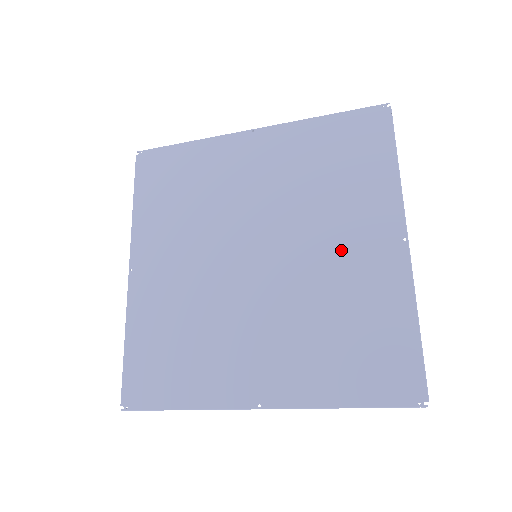
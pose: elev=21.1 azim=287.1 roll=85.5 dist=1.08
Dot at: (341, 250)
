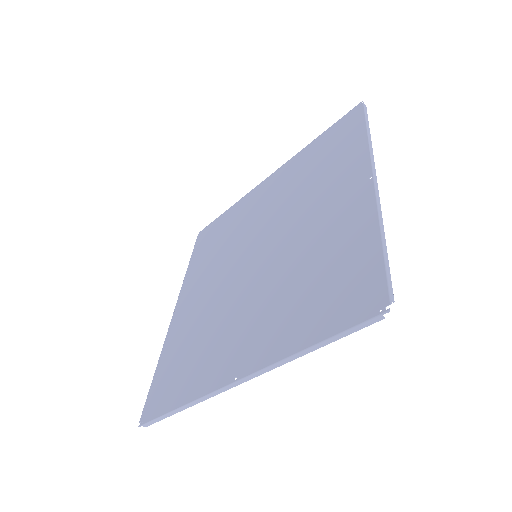
Dot at: (318, 216)
